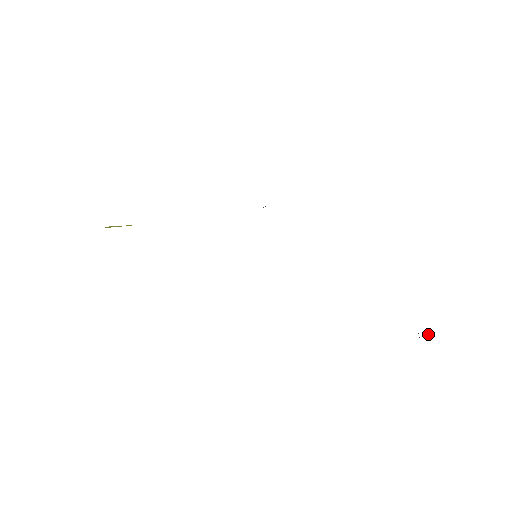
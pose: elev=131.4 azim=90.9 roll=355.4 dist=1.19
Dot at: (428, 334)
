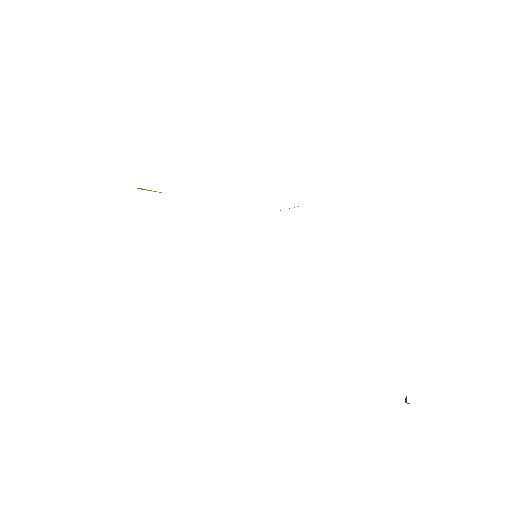
Dot at: occluded
